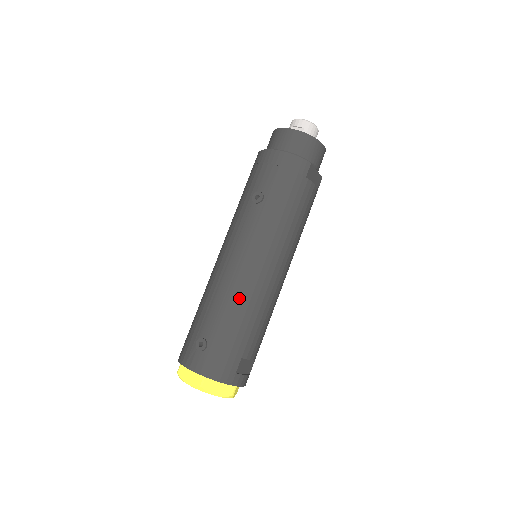
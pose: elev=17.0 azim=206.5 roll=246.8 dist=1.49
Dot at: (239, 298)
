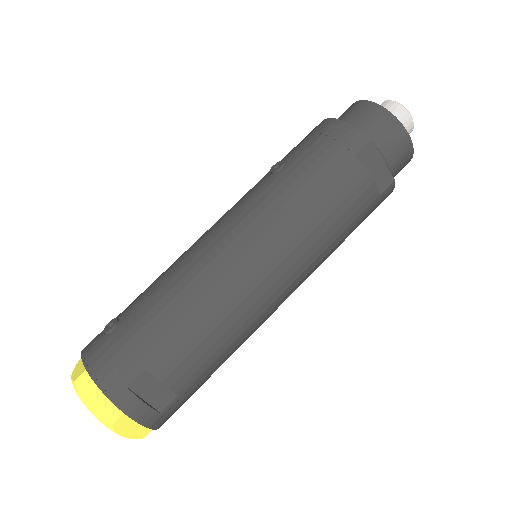
Dot at: (184, 280)
